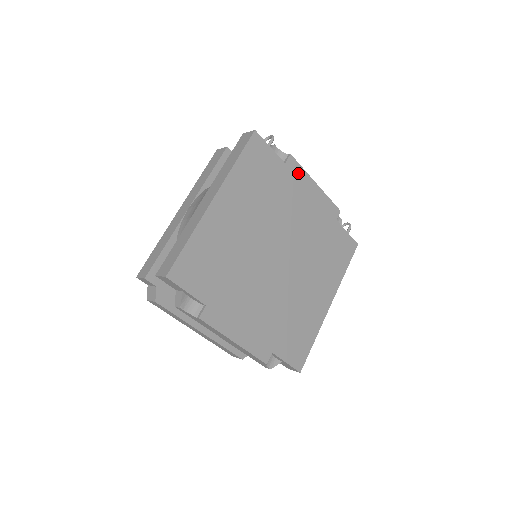
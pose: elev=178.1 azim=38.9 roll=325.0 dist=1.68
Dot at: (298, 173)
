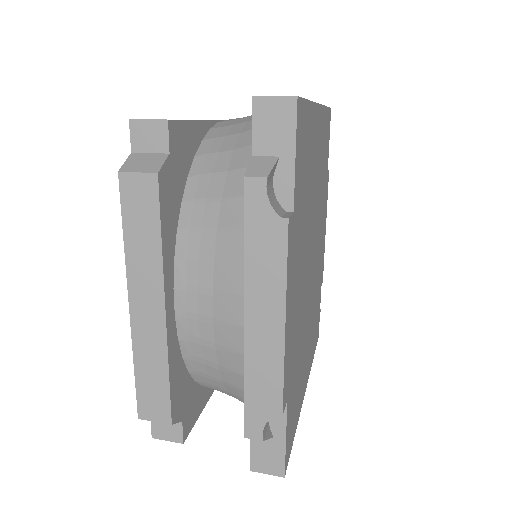
Dot at: (326, 196)
